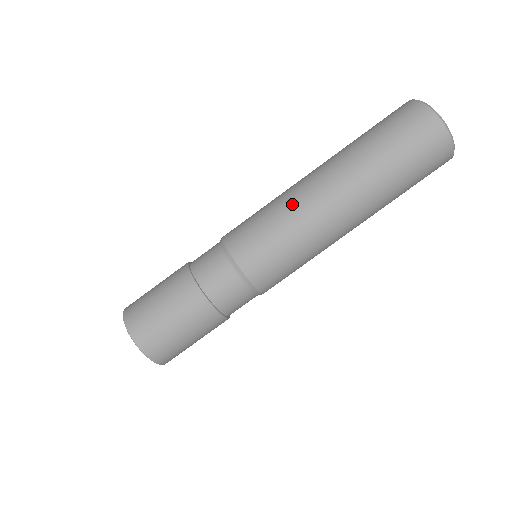
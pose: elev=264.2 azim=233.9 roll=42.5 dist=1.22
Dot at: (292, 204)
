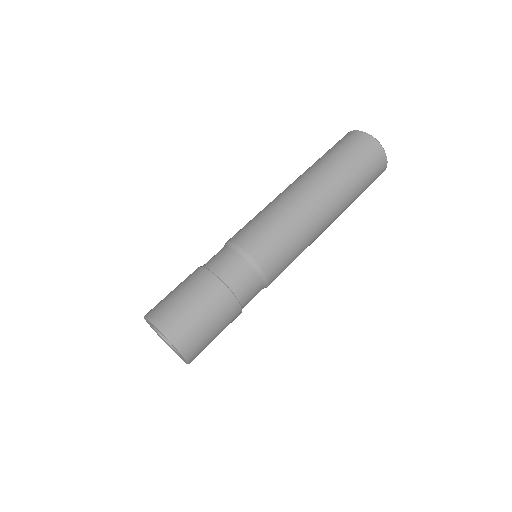
Dot at: (269, 203)
